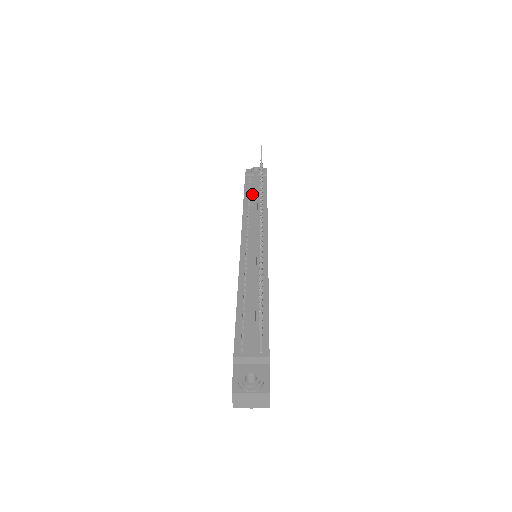
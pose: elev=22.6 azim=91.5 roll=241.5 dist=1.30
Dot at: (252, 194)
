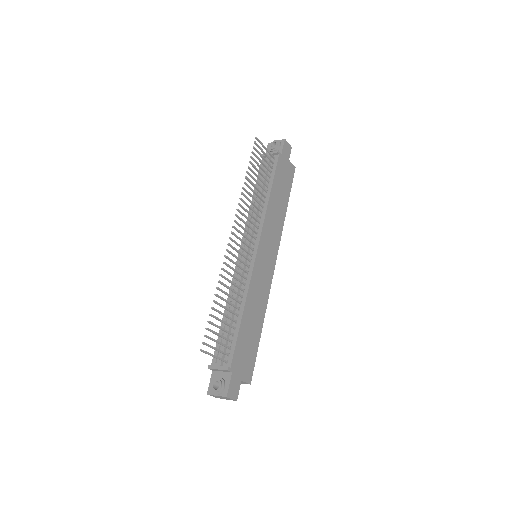
Dot at: (261, 184)
